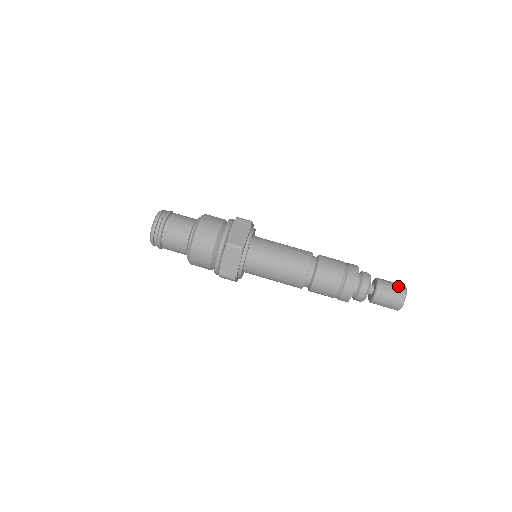
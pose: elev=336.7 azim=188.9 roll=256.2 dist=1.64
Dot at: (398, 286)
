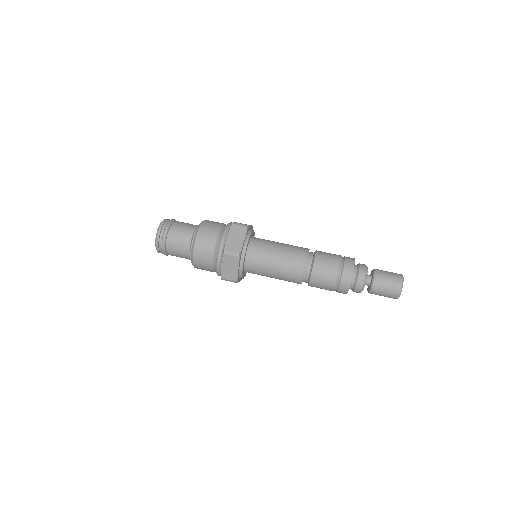
Dot at: occluded
